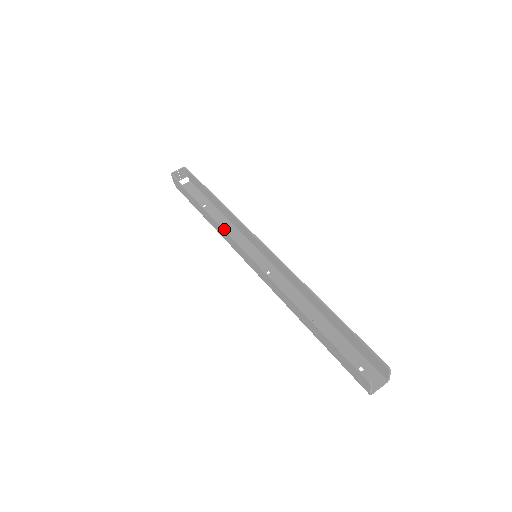
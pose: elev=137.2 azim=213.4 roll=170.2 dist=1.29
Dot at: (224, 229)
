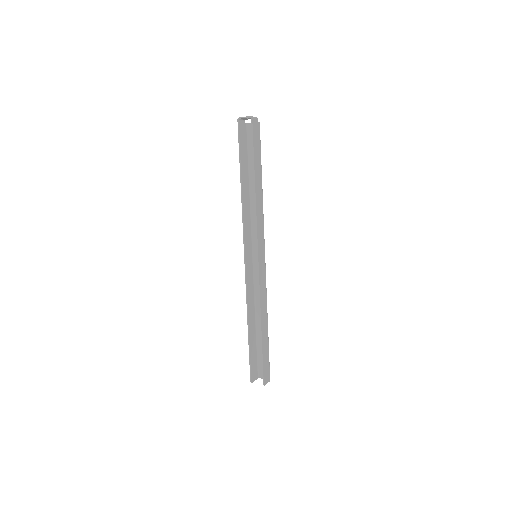
Dot at: (243, 224)
